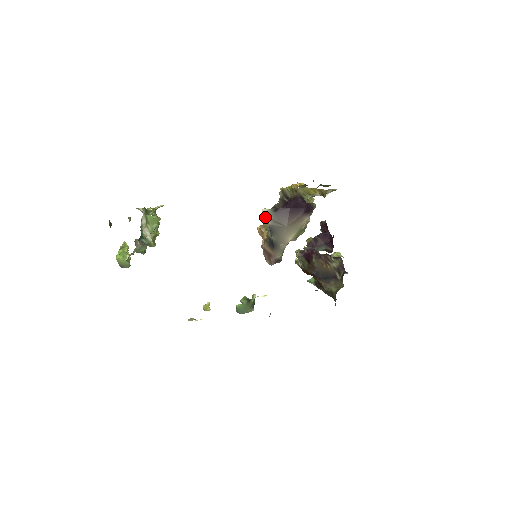
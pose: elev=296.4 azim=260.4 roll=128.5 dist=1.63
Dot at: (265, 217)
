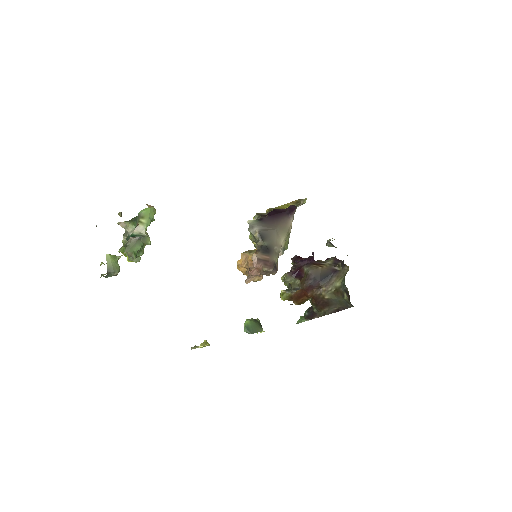
Dot at: (252, 227)
